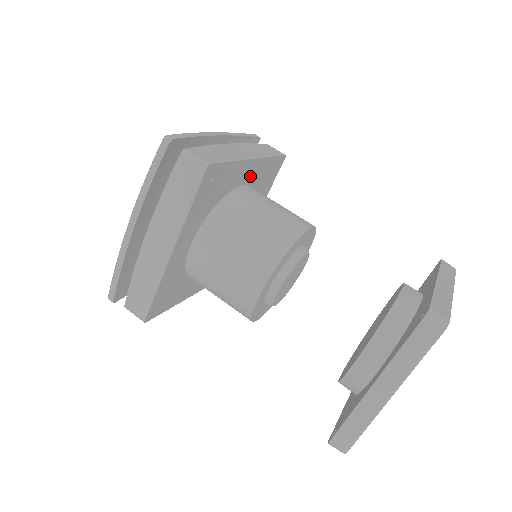
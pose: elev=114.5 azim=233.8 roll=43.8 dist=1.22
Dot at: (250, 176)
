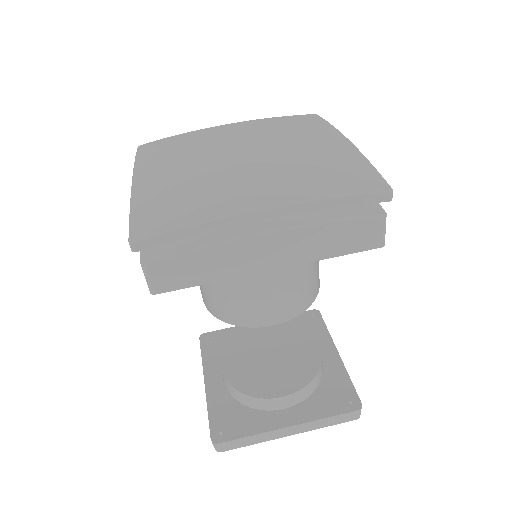
Dot at: occluded
